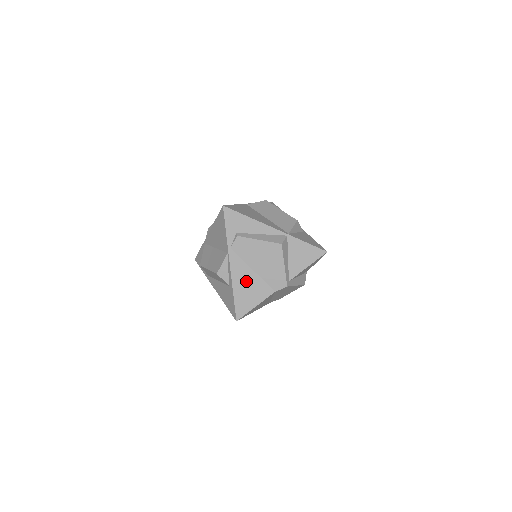
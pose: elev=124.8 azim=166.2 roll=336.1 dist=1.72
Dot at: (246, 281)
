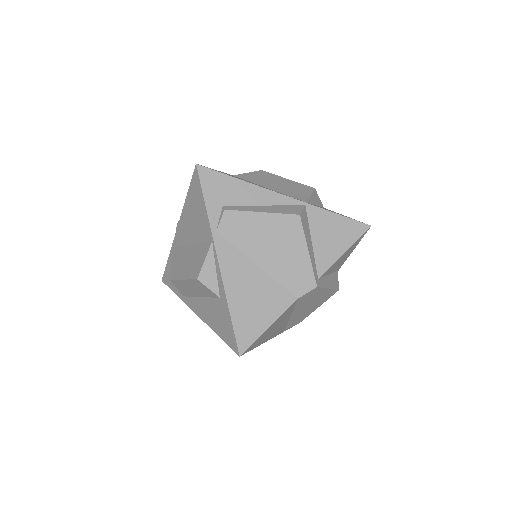
Dot at: (248, 285)
